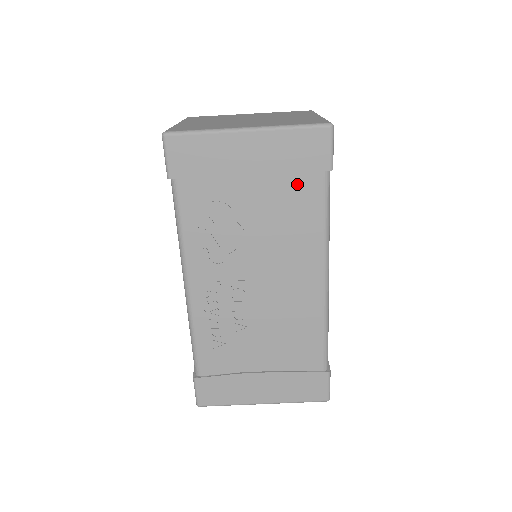
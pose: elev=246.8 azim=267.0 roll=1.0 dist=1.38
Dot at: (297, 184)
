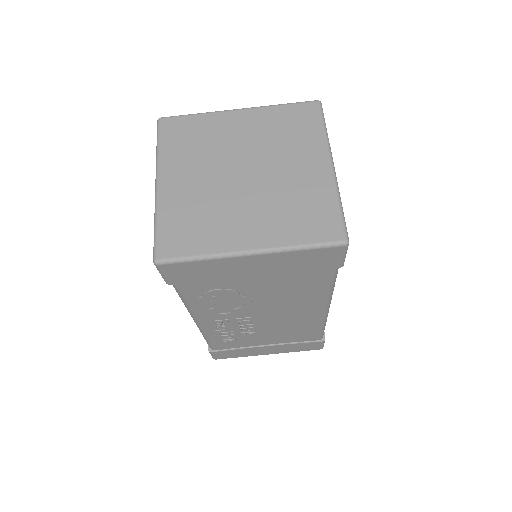
Dot at: (304, 274)
